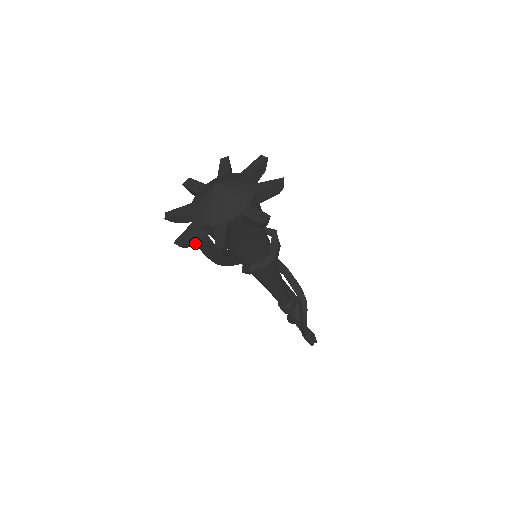
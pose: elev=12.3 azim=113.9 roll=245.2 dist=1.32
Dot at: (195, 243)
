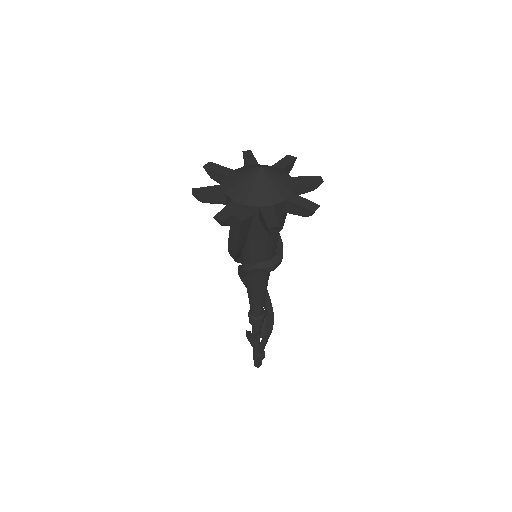
Dot at: (242, 220)
